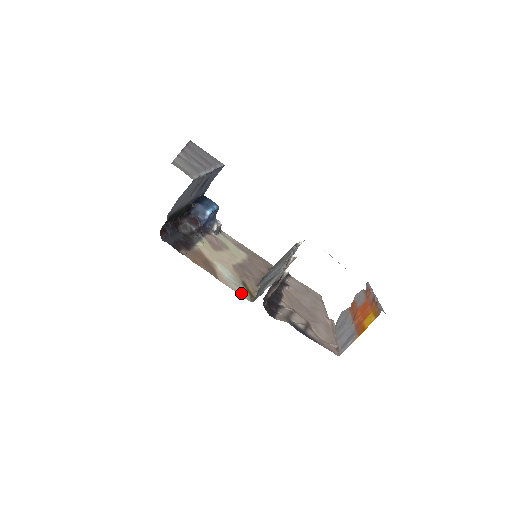
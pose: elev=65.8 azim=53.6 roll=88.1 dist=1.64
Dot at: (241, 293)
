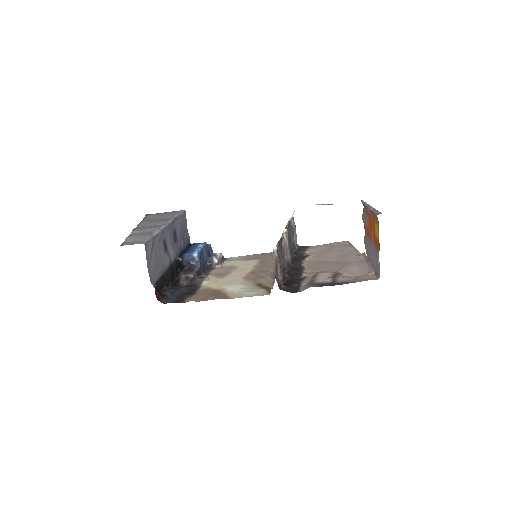
Dot at: (256, 294)
